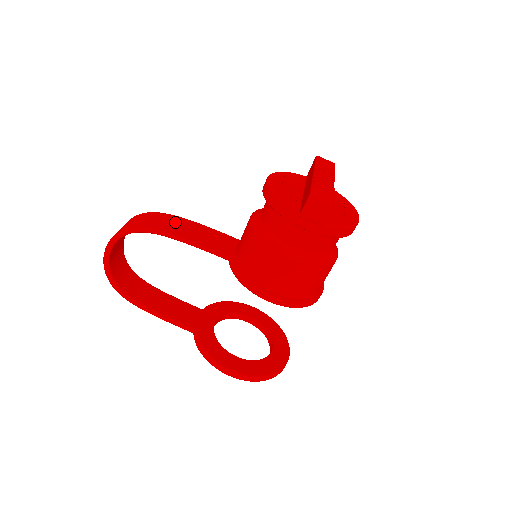
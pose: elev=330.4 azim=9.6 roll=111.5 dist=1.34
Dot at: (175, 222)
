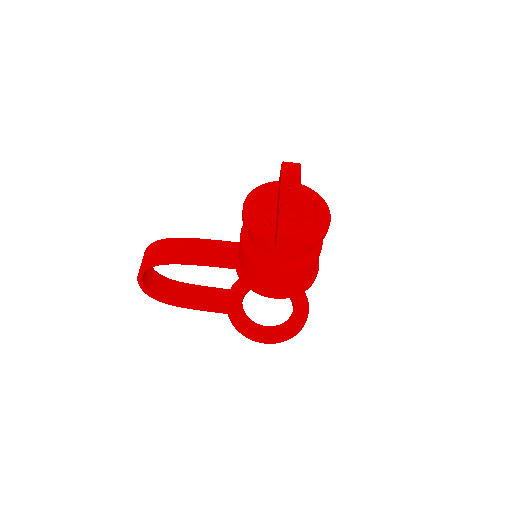
Dot at: (182, 246)
